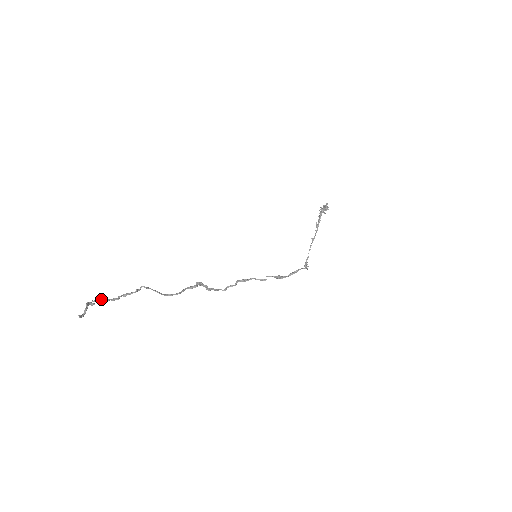
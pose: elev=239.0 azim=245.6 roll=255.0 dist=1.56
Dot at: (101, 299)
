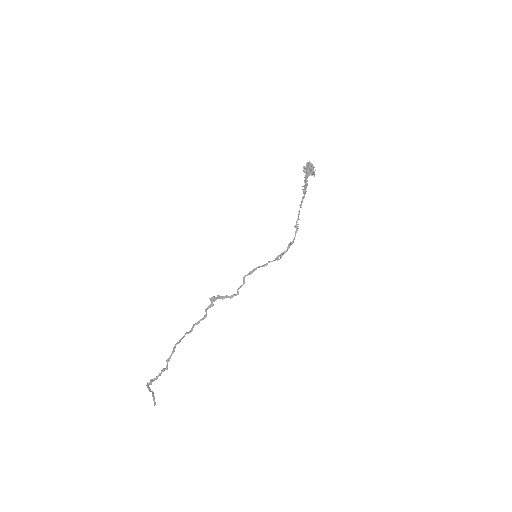
Dot at: occluded
